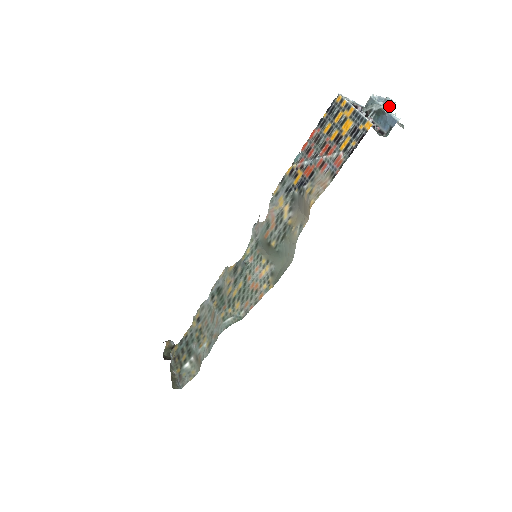
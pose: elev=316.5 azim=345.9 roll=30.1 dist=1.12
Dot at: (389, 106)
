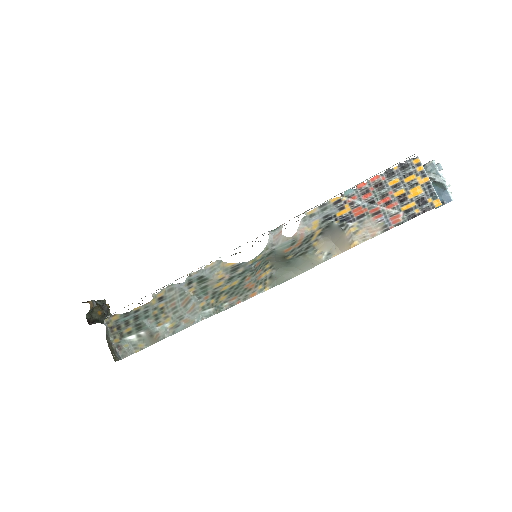
Dot at: occluded
